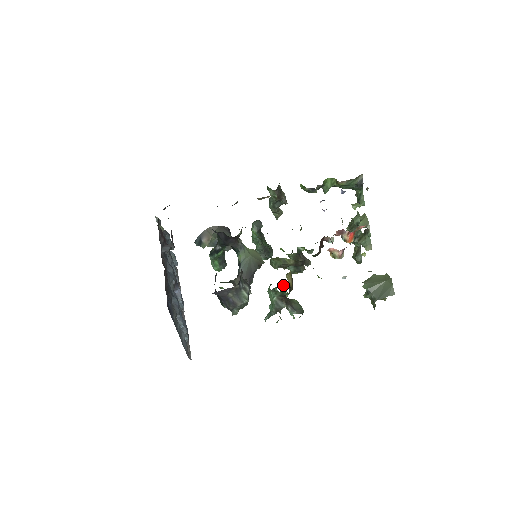
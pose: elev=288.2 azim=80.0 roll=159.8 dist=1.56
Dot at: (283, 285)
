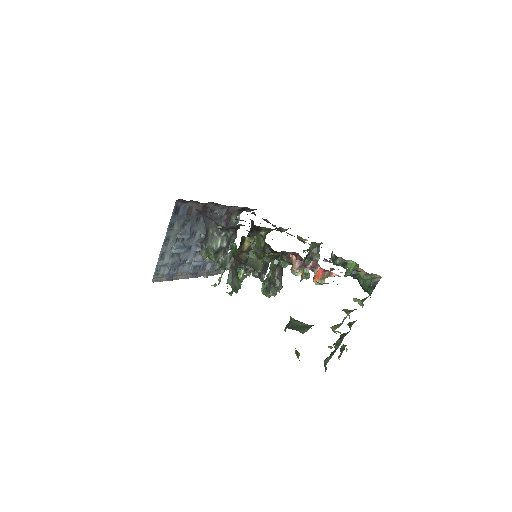
Dot at: occluded
